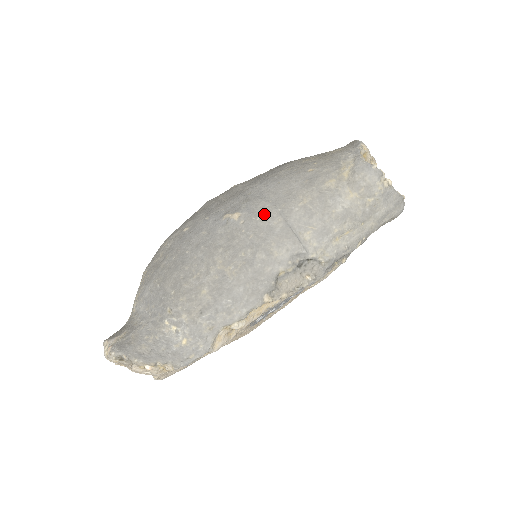
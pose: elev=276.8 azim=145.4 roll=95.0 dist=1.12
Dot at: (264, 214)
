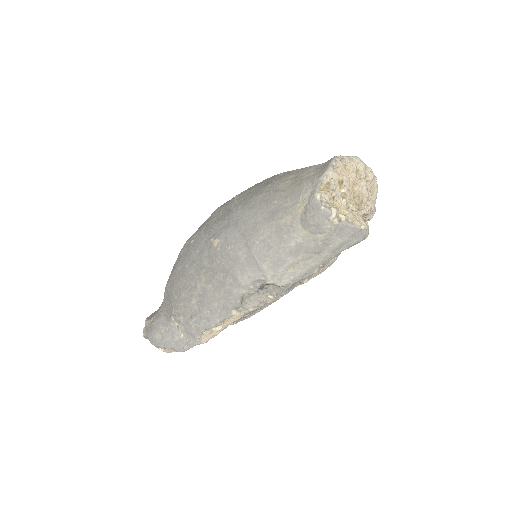
Dot at: (234, 244)
